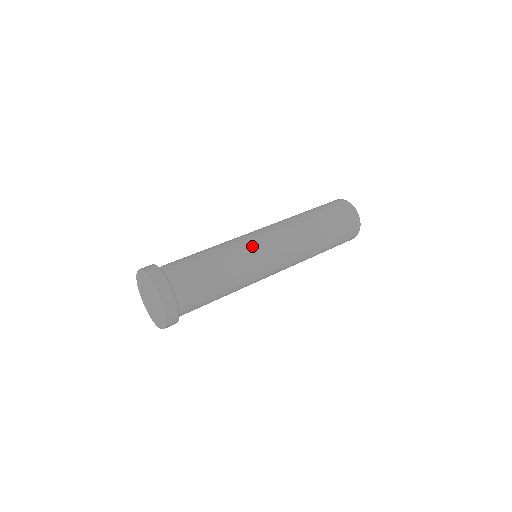
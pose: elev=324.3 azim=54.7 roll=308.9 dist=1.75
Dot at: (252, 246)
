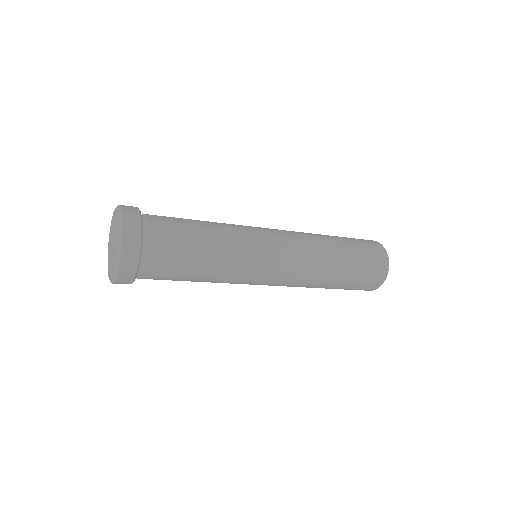
Dot at: occluded
